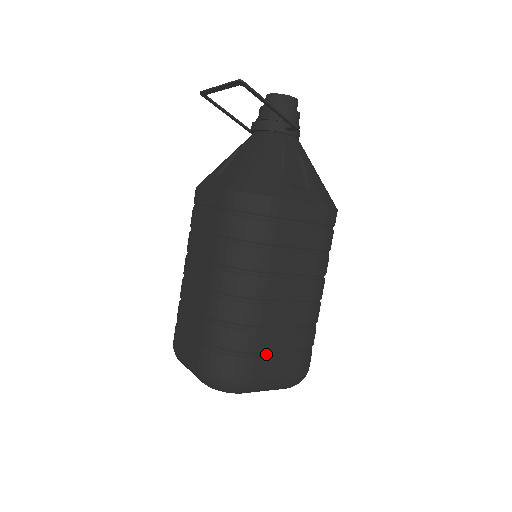
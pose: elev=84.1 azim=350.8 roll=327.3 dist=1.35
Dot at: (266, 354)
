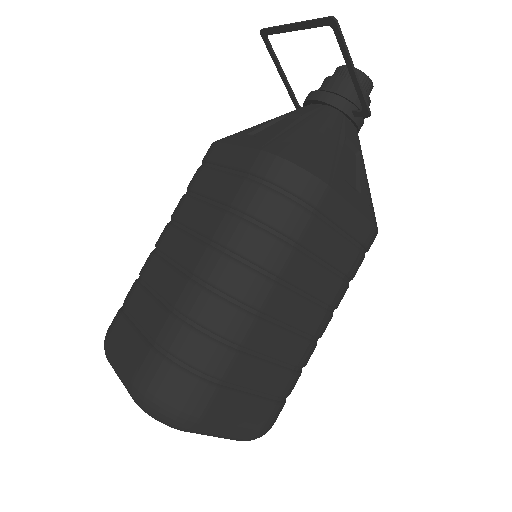
Dot at: (236, 386)
